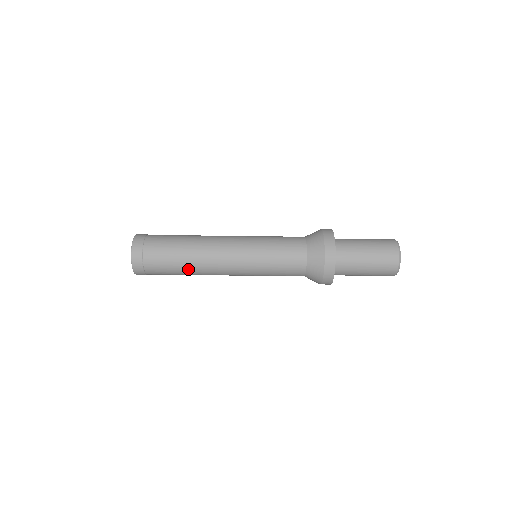
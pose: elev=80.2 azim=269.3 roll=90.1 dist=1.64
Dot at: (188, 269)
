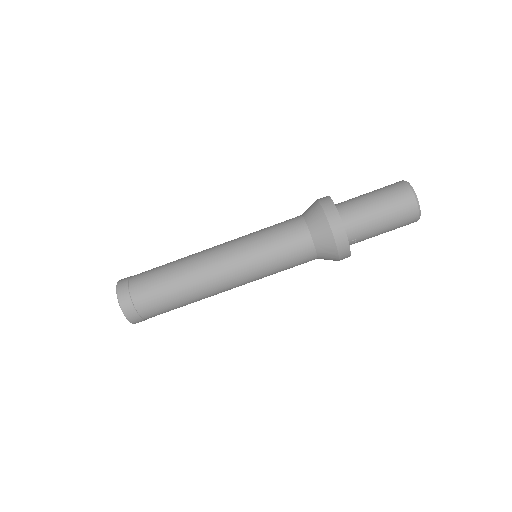
Dot at: (180, 285)
